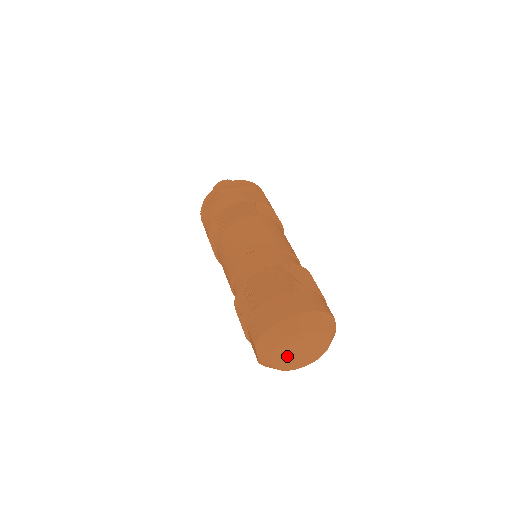
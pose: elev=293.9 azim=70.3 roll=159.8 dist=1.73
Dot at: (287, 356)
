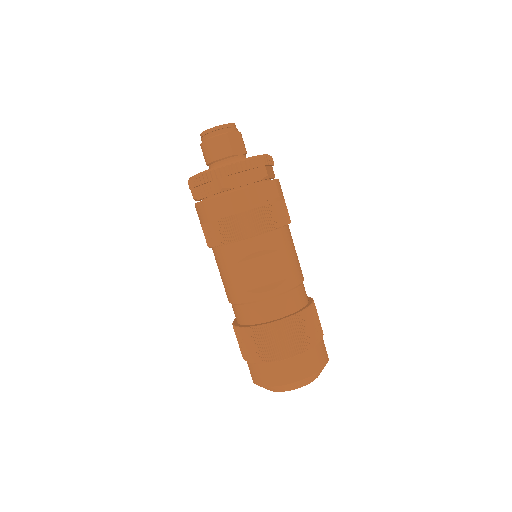
Dot at: occluded
